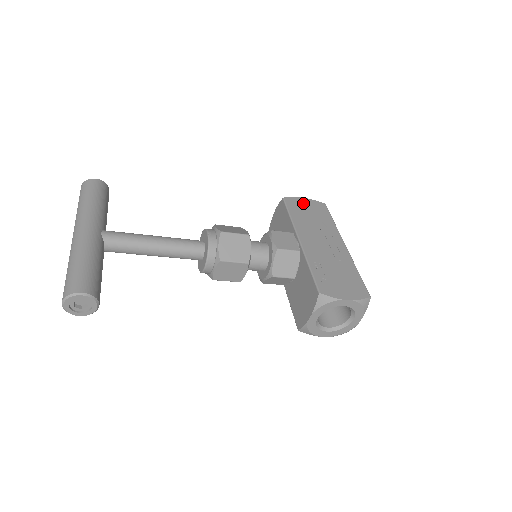
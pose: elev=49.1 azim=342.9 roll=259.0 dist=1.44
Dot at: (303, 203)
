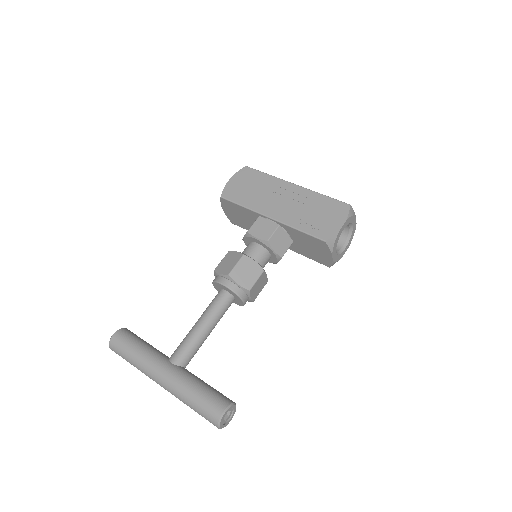
Dot at: (235, 184)
